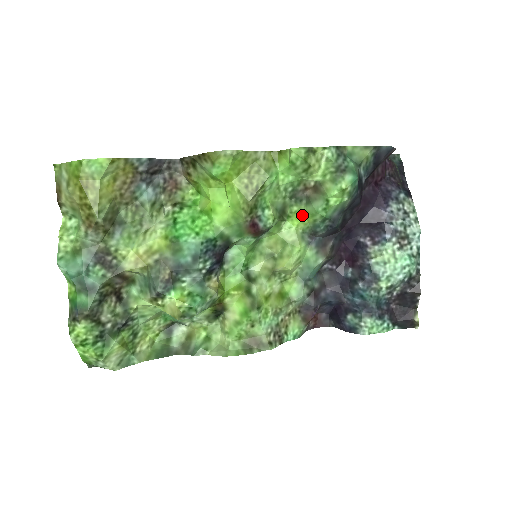
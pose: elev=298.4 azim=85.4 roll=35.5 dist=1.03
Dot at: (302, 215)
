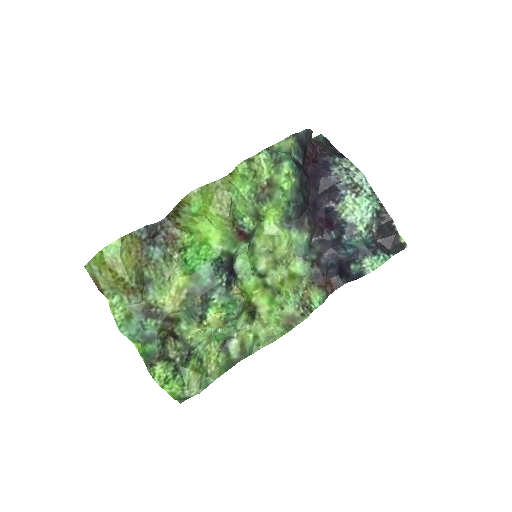
Dot at: (272, 210)
